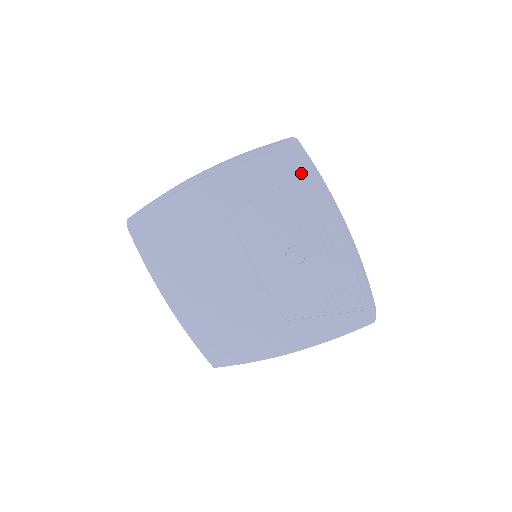
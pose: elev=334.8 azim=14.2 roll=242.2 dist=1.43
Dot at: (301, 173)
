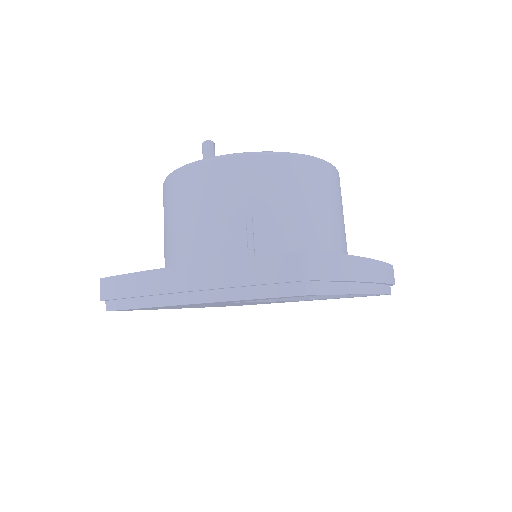
Dot at: (324, 294)
